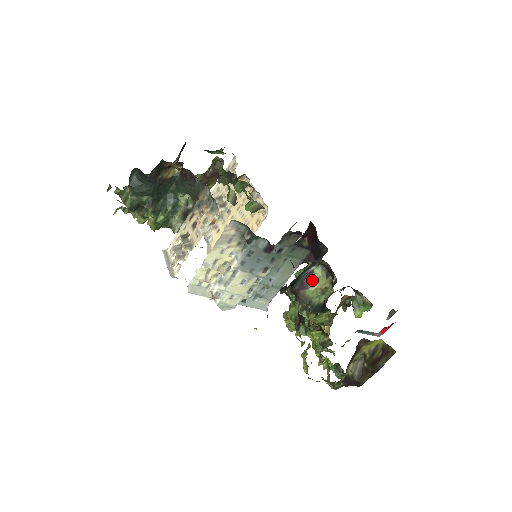
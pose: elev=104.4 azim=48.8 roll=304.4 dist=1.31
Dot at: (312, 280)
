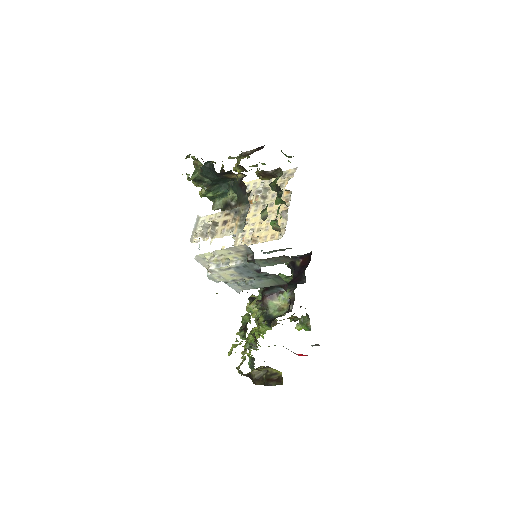
Dot at: (279, 297)
